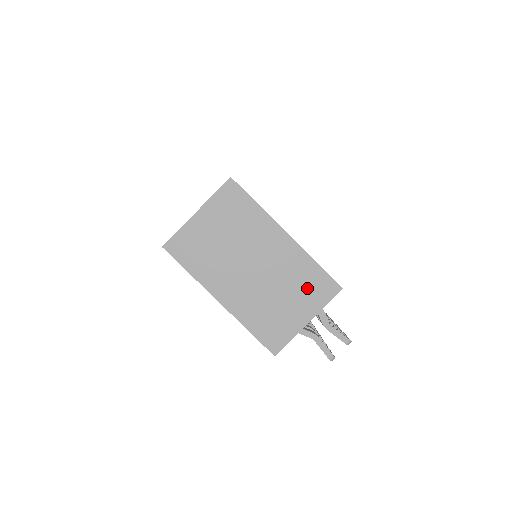
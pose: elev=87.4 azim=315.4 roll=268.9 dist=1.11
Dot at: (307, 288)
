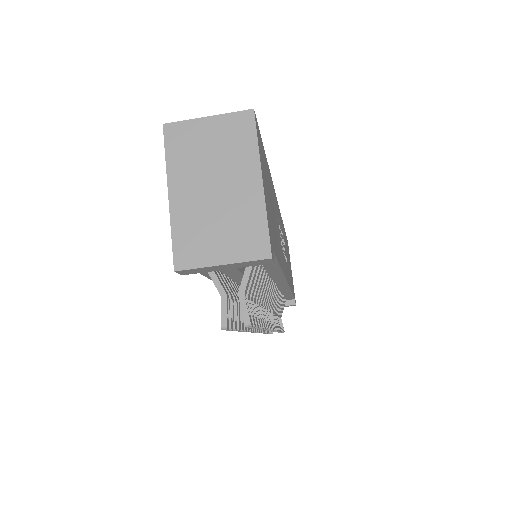
Dot at: (243, 236)
